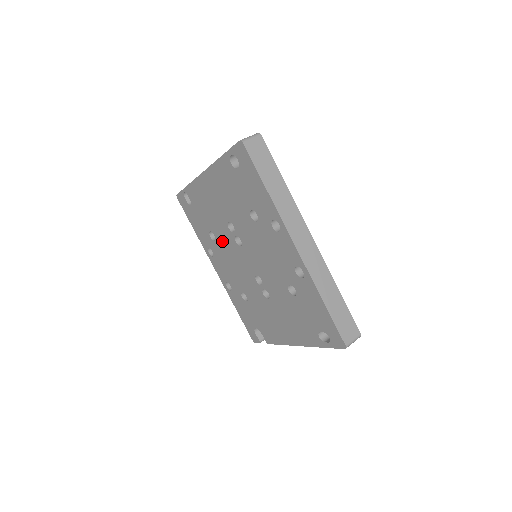
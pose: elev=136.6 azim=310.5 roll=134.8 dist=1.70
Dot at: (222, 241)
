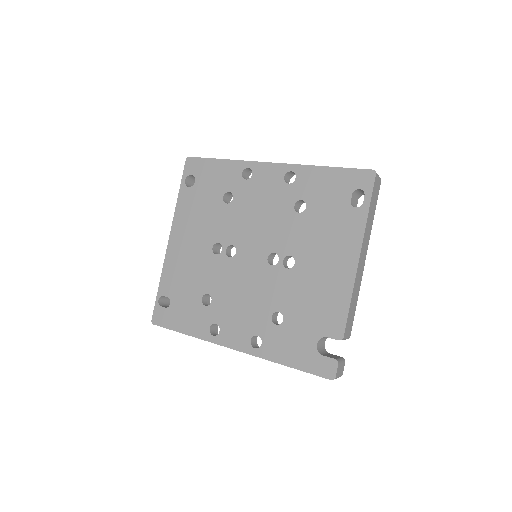
Dot at: (218, 285)
